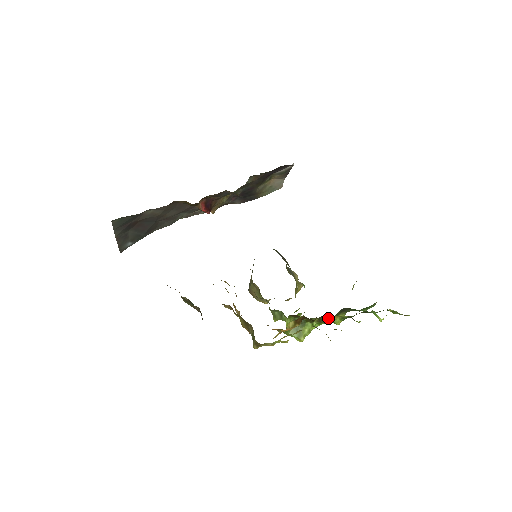
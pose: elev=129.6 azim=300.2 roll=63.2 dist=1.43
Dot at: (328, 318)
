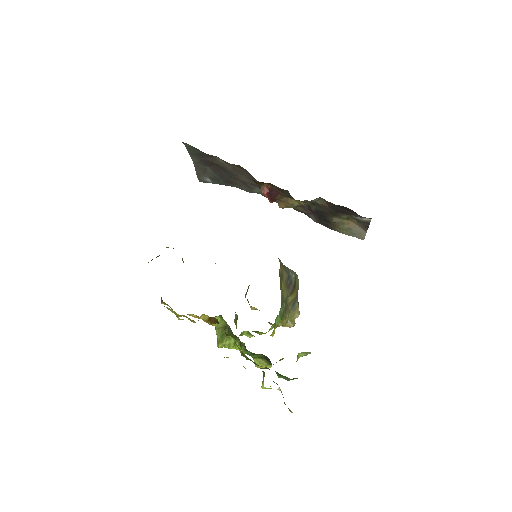
Dot at: (245, 348)
